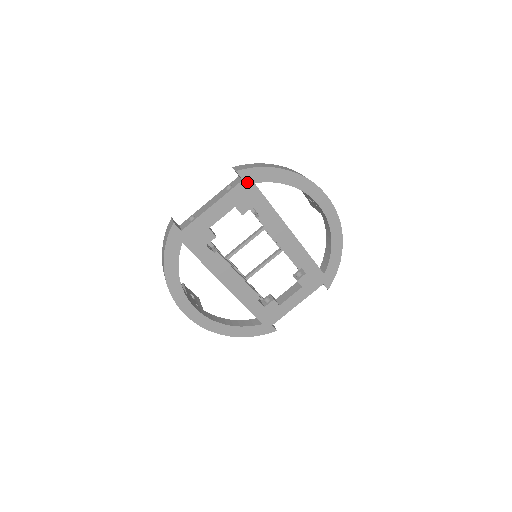
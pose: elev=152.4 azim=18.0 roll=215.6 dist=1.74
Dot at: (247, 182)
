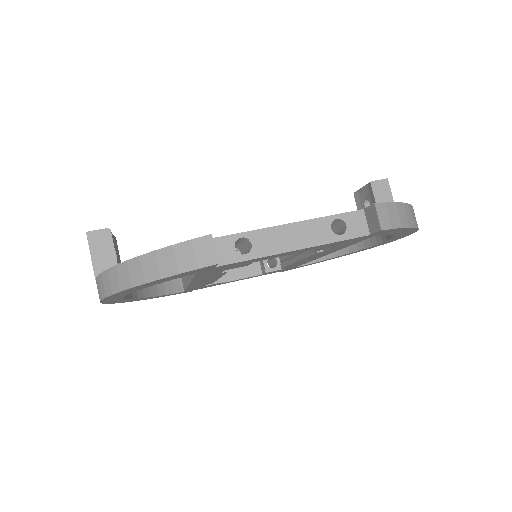
Dot at: (370, 235)
